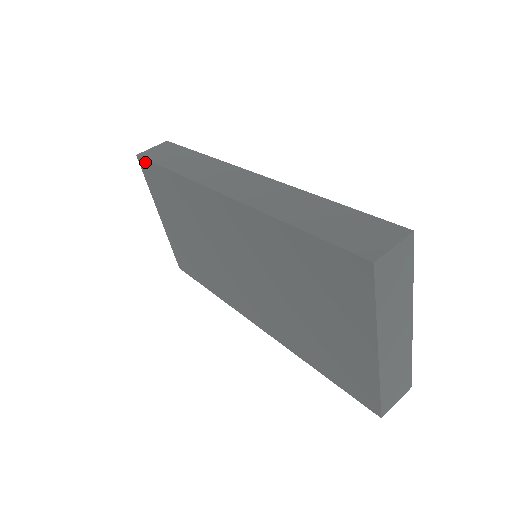
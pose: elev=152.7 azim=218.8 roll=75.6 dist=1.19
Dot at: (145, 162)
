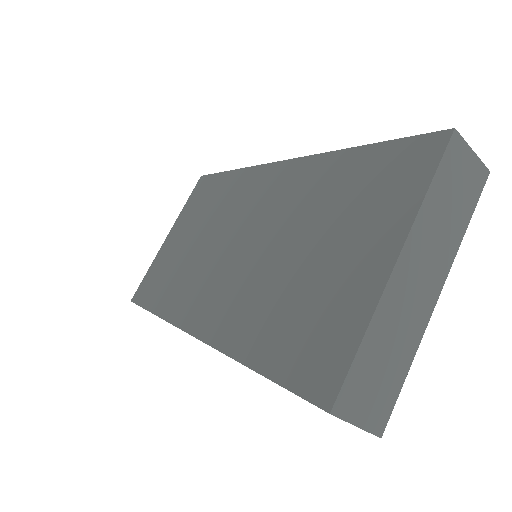
Dot at: (206, 178)
